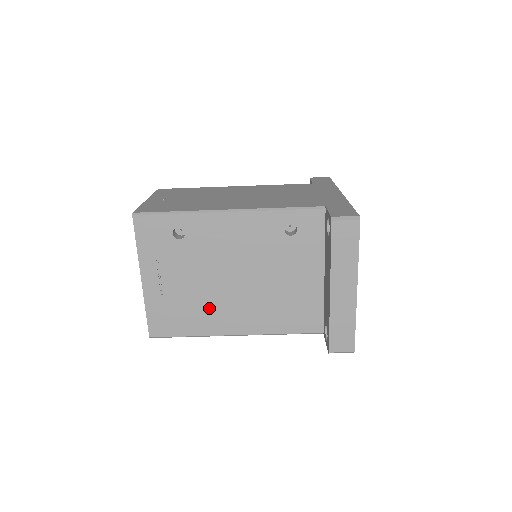
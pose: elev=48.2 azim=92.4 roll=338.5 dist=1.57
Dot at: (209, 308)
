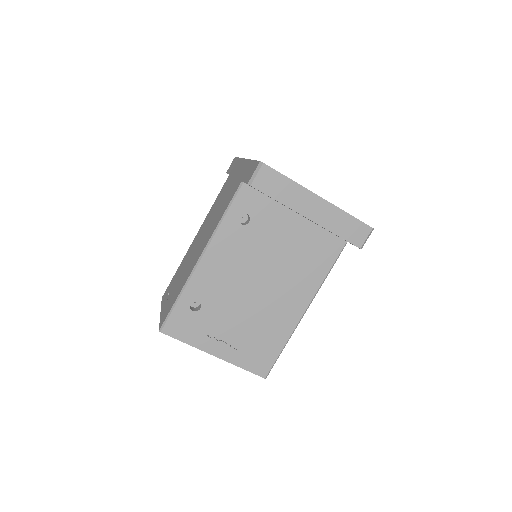
Dot at: (269, 319)
